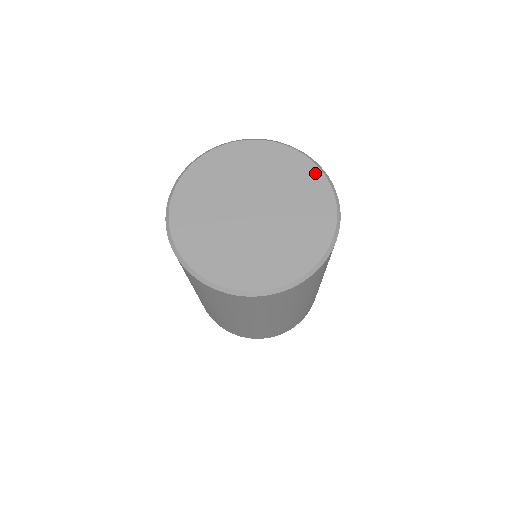
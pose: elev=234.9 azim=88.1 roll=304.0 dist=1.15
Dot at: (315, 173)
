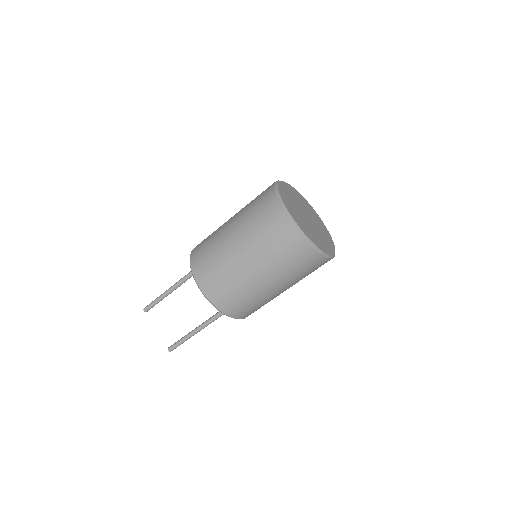
Dot at: (333, 245)
